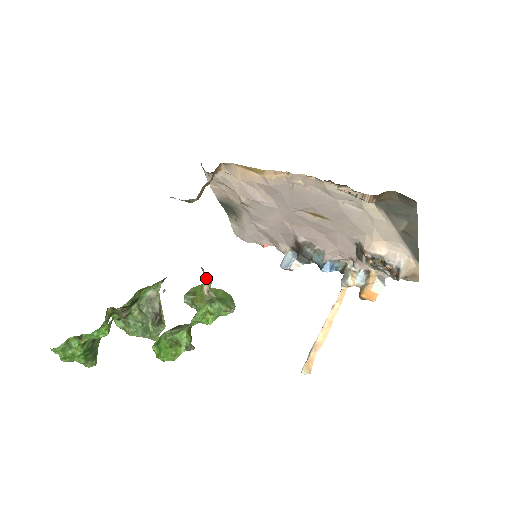
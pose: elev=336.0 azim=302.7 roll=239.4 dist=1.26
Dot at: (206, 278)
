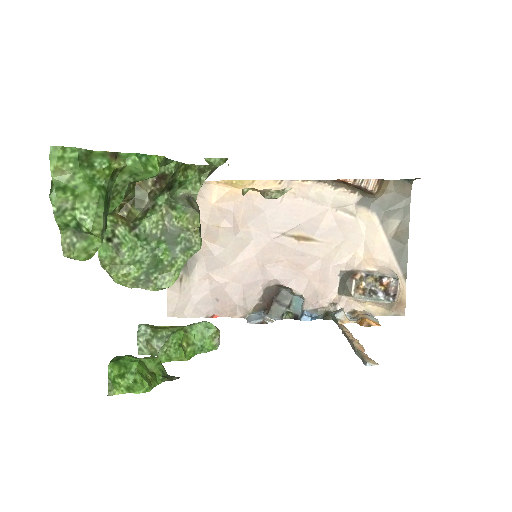
Dot at: occluded
